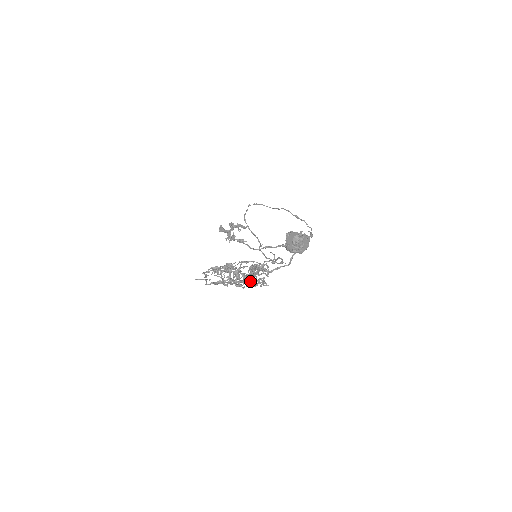
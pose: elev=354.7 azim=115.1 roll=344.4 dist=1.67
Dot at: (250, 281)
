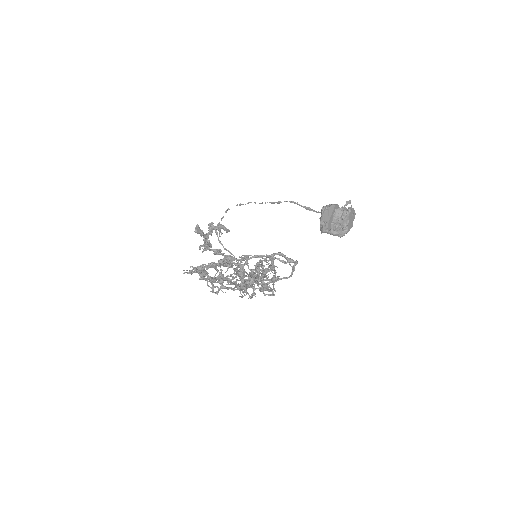
Dot at: occluded
